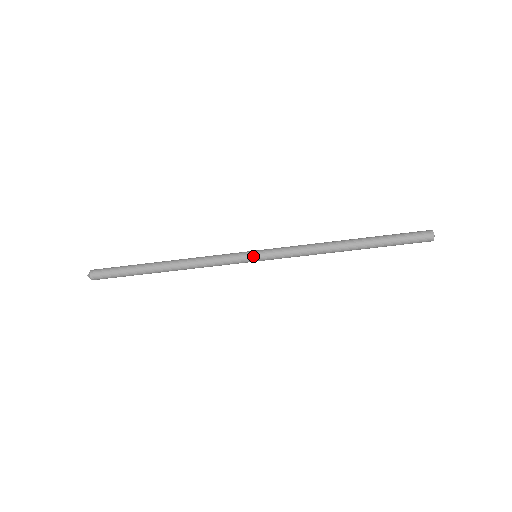
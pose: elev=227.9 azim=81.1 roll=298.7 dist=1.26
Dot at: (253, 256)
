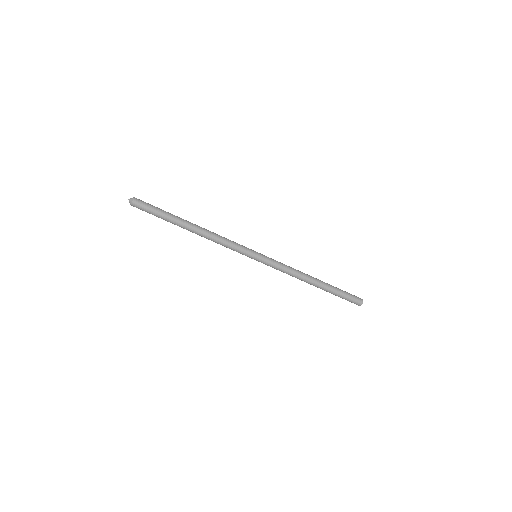
Dot at: (255, 257)
